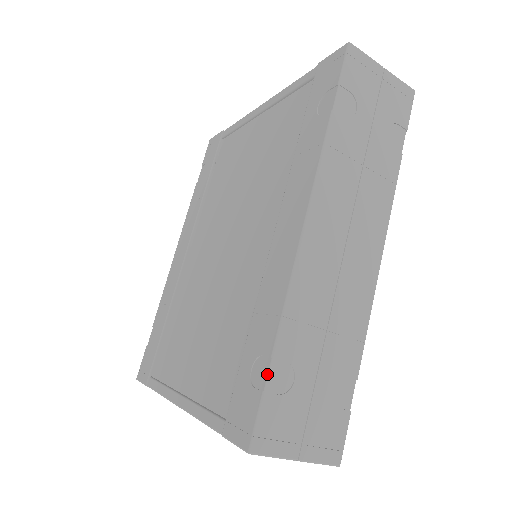
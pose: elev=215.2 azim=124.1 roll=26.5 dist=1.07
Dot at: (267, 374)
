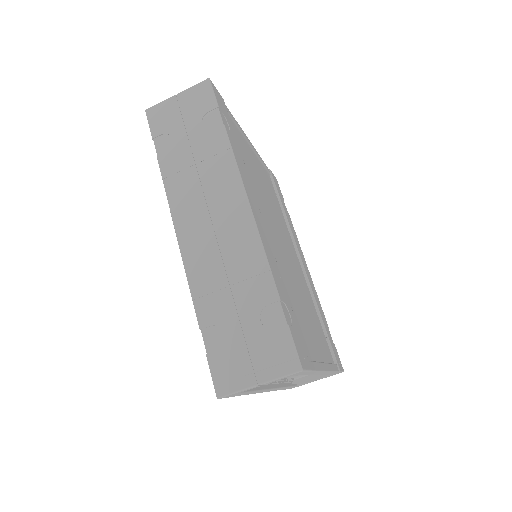
Dot at: occluded
